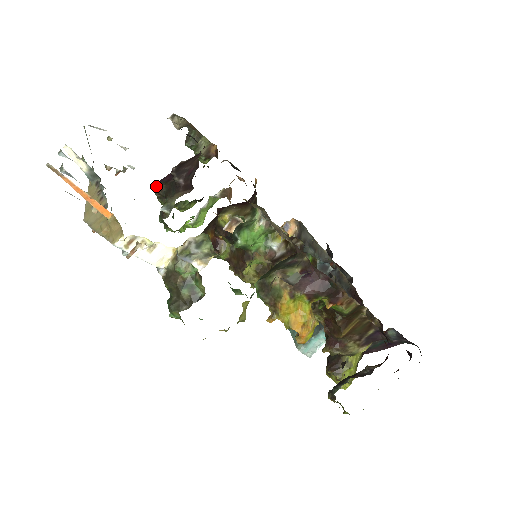
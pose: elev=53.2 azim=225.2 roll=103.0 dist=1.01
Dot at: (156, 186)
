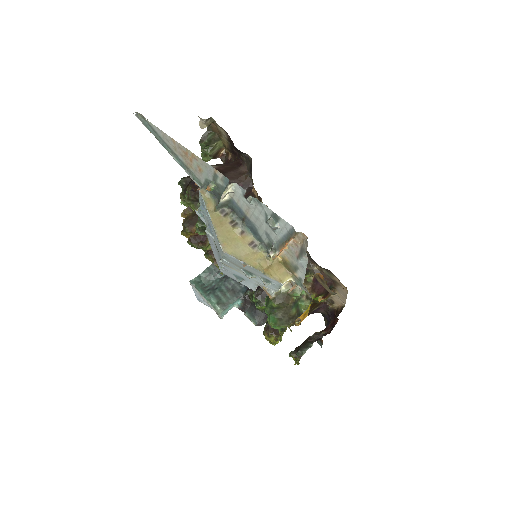
Dot at: (195, 190)
